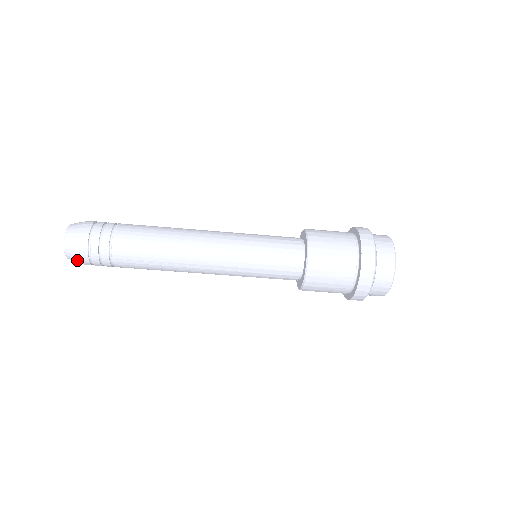
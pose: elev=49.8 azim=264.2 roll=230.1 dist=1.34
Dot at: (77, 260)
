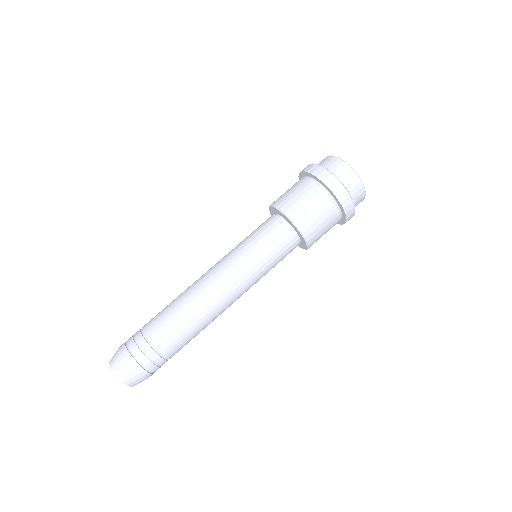
Dot at: (136, 379)
